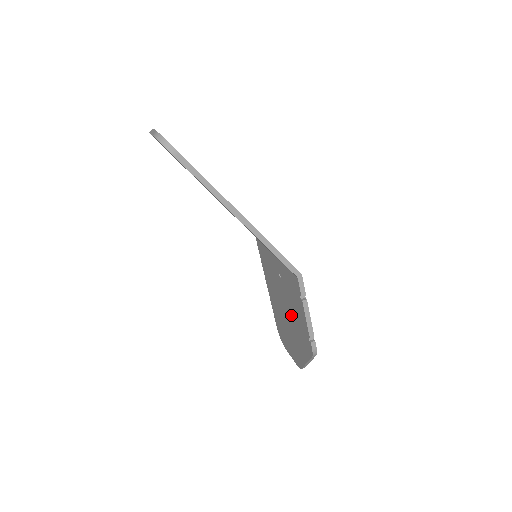
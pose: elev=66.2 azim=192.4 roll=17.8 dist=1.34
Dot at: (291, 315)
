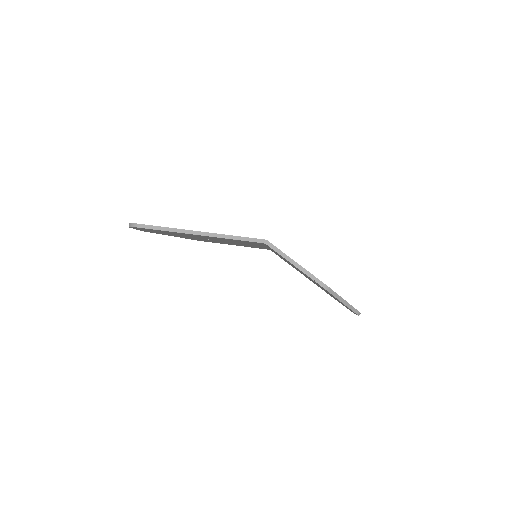
Dot at: occluded
